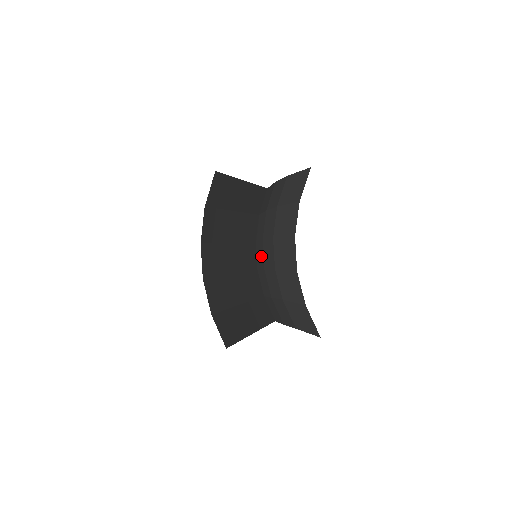
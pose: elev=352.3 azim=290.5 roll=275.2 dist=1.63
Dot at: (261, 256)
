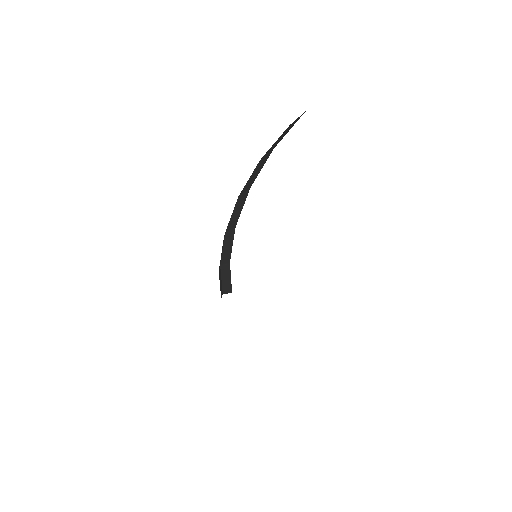
Dot at: occluded
